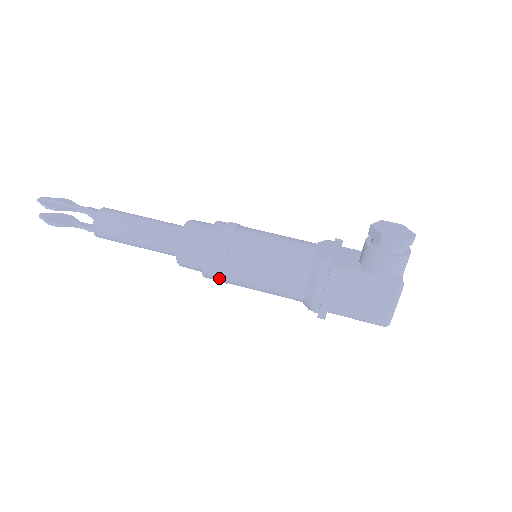
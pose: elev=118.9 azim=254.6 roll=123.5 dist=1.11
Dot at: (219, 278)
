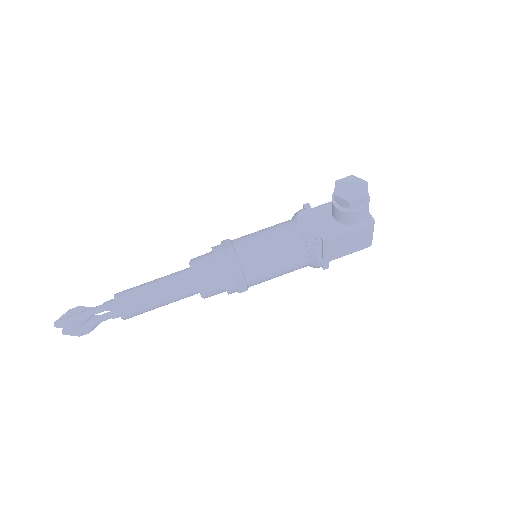
Dot at: (244, 291)
